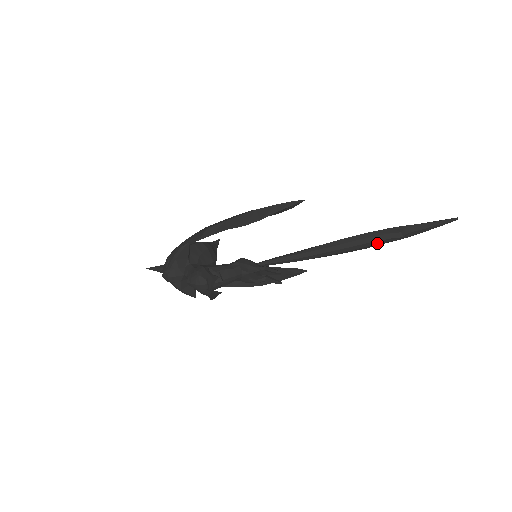
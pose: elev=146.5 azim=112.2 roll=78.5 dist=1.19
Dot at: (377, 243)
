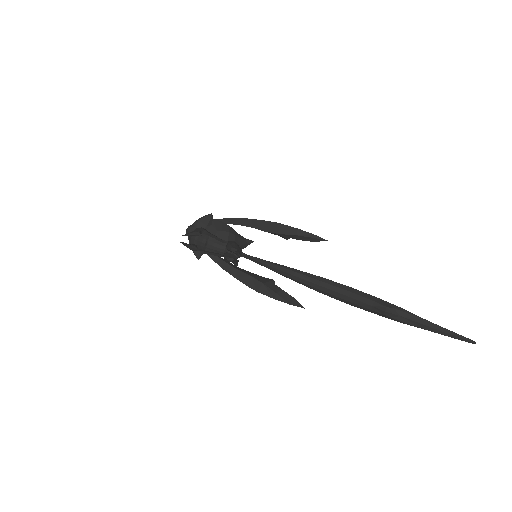
Dot at: (357, 303)
